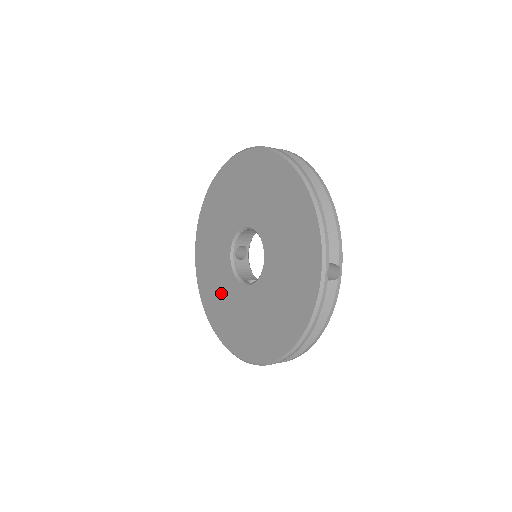
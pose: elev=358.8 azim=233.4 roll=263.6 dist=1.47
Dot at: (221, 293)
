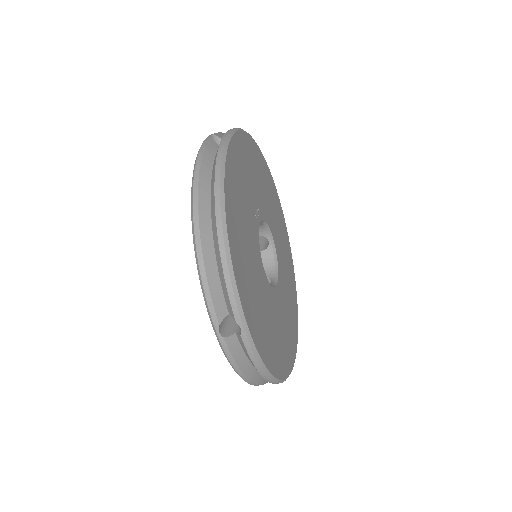
Dot at: occluded
